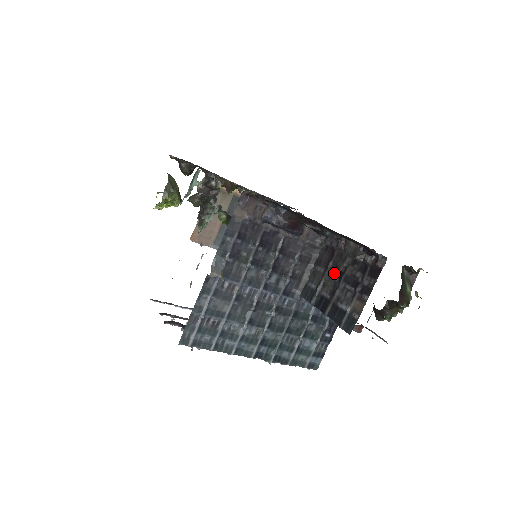
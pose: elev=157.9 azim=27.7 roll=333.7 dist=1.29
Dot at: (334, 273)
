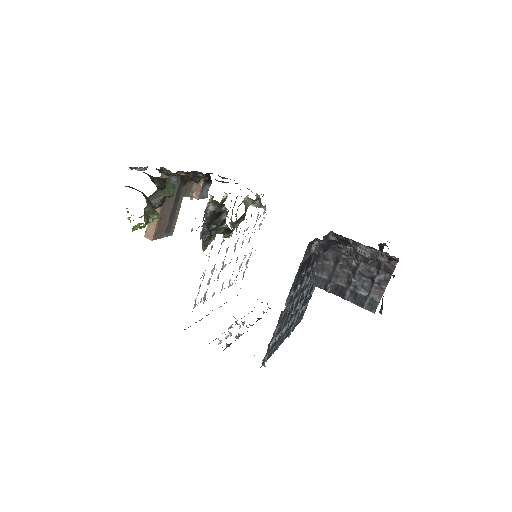
Dot at: (346, 267)
